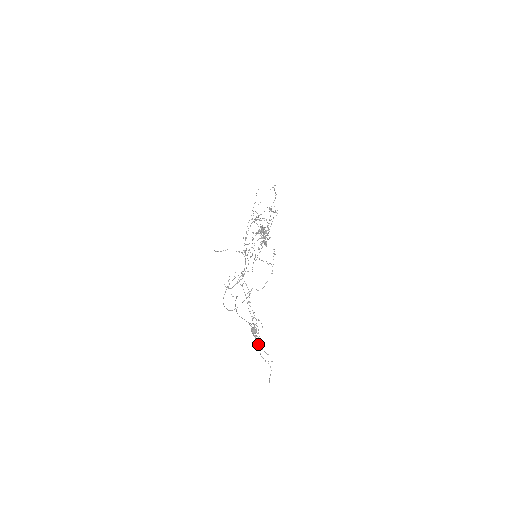
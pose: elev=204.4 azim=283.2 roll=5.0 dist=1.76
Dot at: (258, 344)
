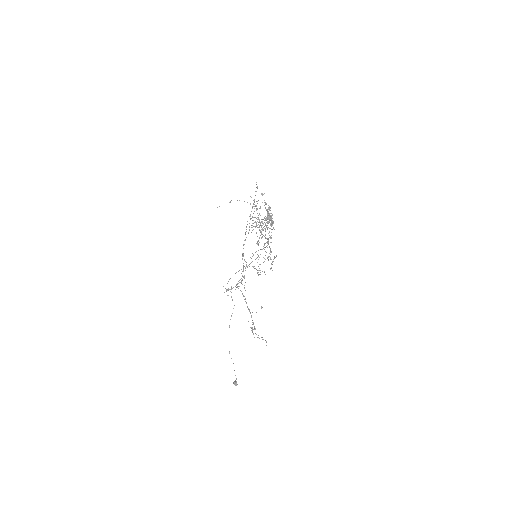
Dot at: occluded
